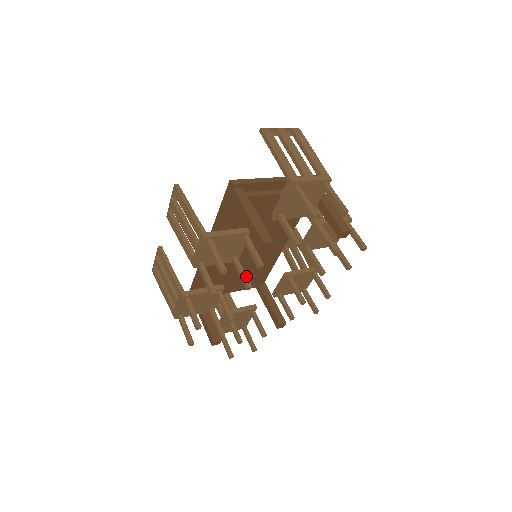
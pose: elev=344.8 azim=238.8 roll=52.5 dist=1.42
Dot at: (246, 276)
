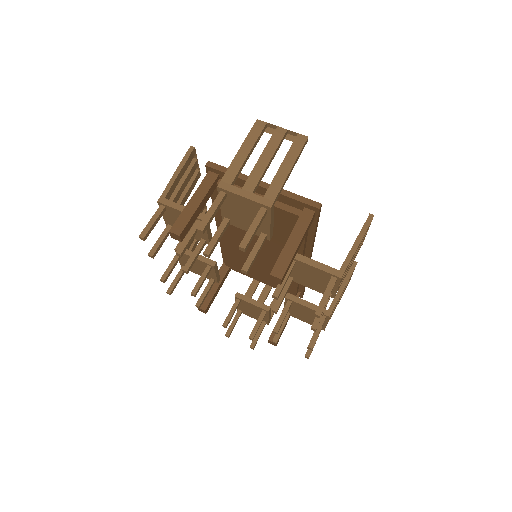
Dot at: (192, 260)
